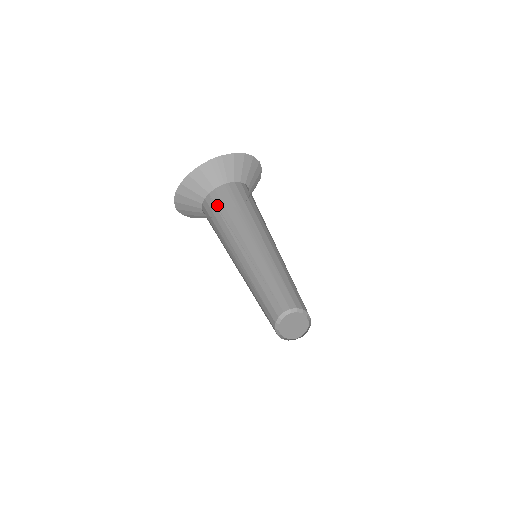
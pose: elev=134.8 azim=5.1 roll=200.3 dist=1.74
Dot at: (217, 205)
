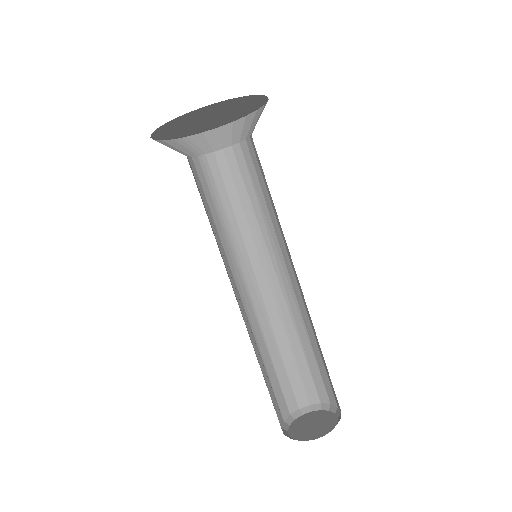
Dot at: (196, 180)
